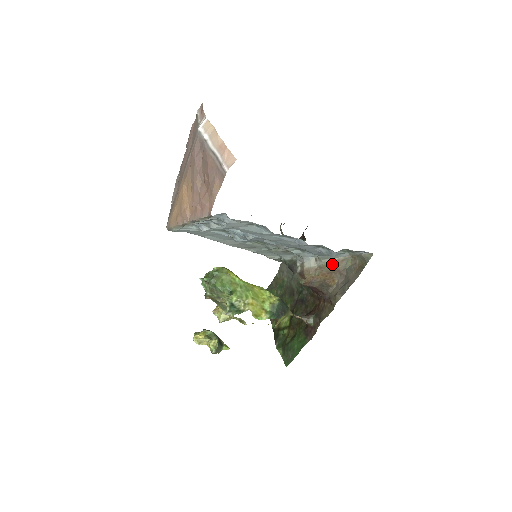
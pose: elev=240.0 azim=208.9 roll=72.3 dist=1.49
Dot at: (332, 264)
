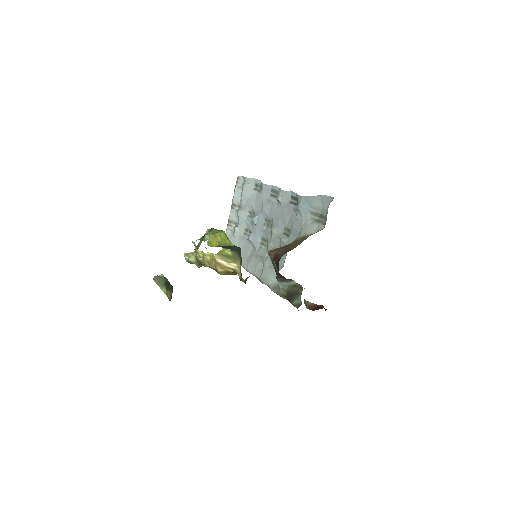
Dot at: (305, 237)
